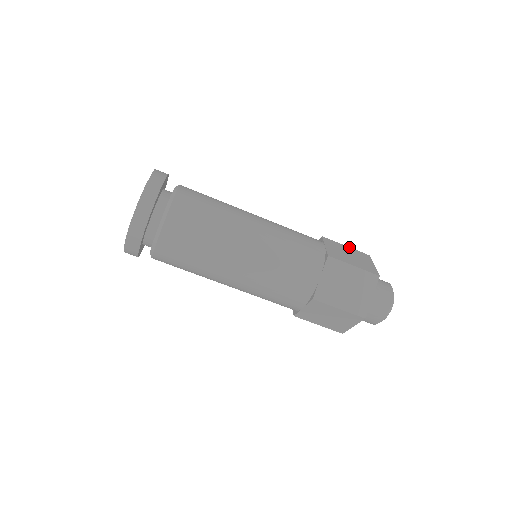
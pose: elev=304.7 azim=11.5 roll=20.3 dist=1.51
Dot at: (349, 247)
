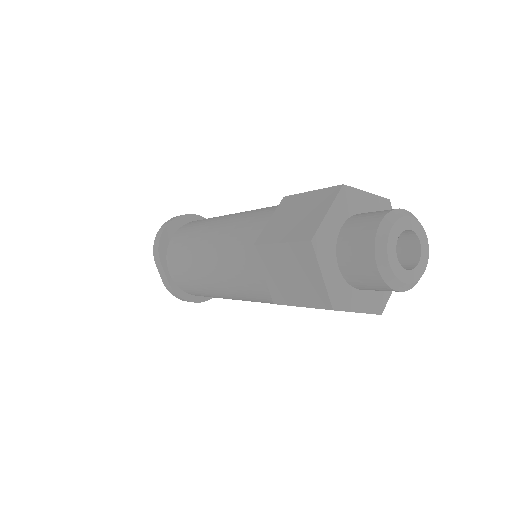
Dot at: occluded
